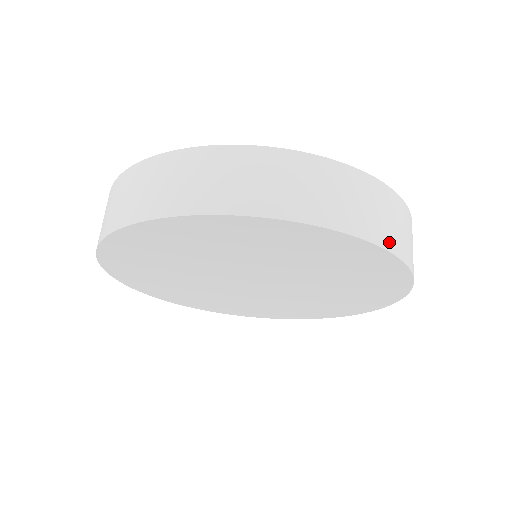
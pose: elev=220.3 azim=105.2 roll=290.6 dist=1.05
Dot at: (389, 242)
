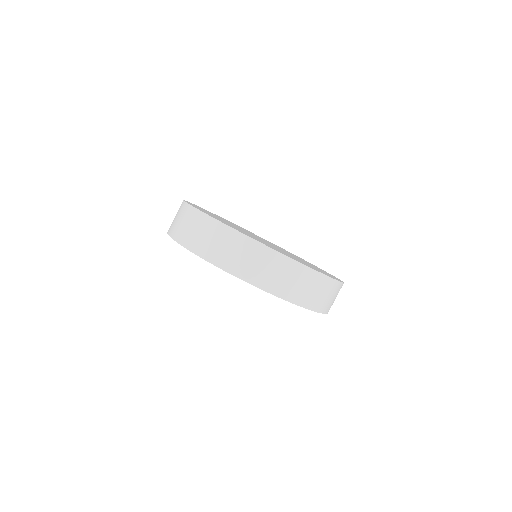
Dot at: occluded
